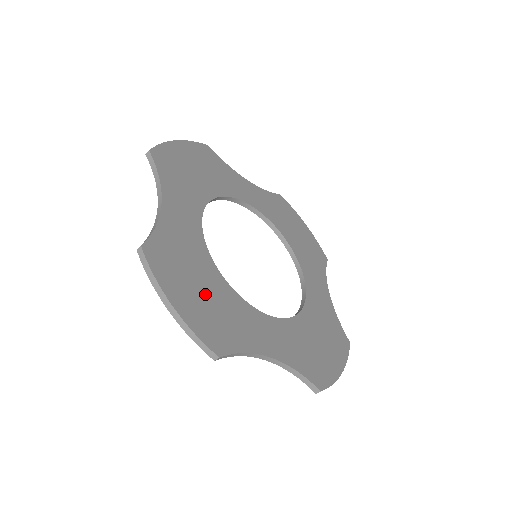
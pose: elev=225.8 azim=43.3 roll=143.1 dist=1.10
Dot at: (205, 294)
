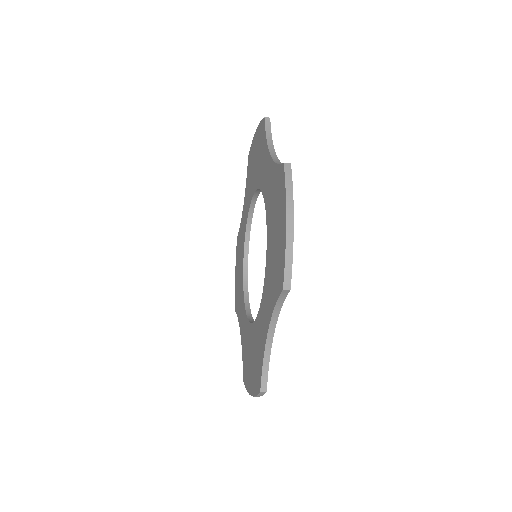
Dot at: occluded
